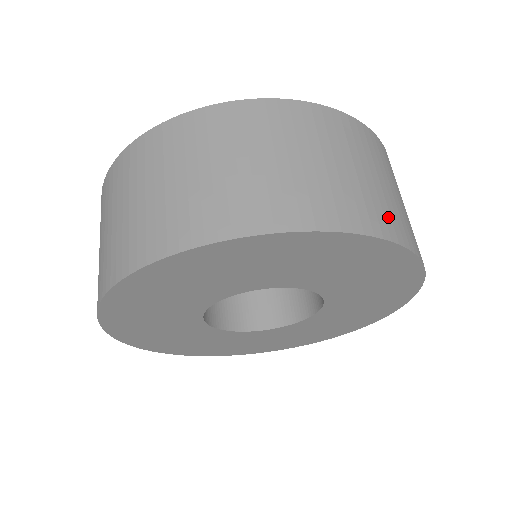
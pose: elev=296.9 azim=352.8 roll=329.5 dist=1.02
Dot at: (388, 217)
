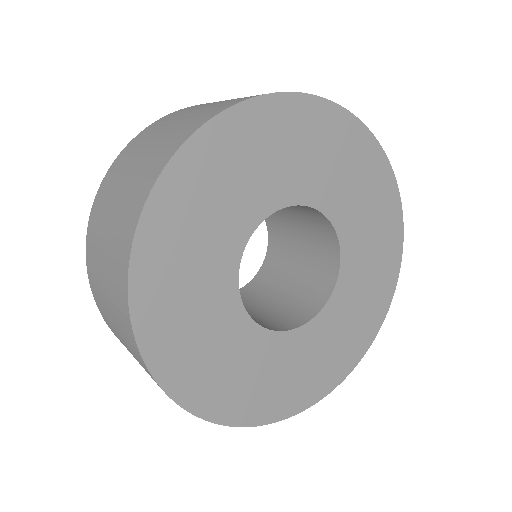
Dot at: occluded
